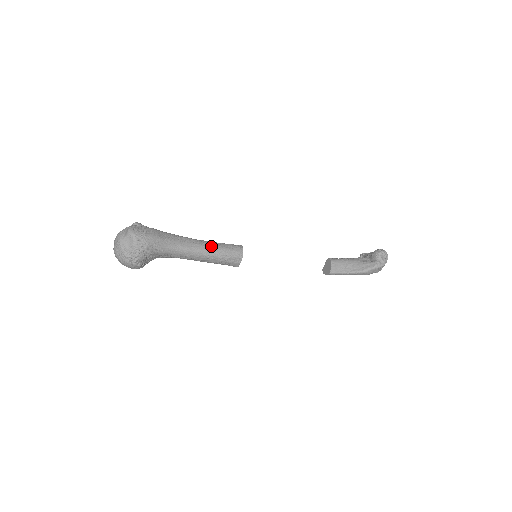
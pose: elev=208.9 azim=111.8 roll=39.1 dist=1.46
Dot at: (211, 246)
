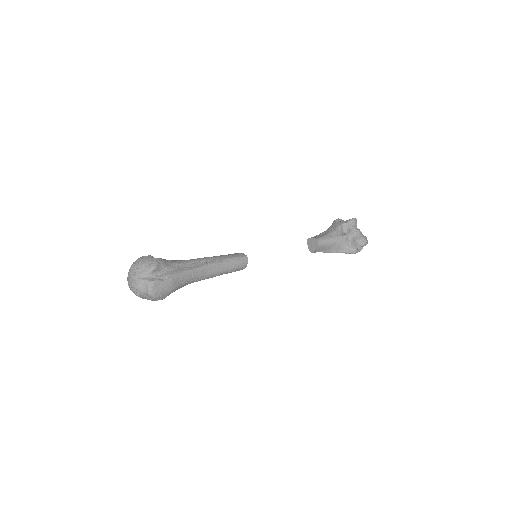
Dot at: (220, 272)
